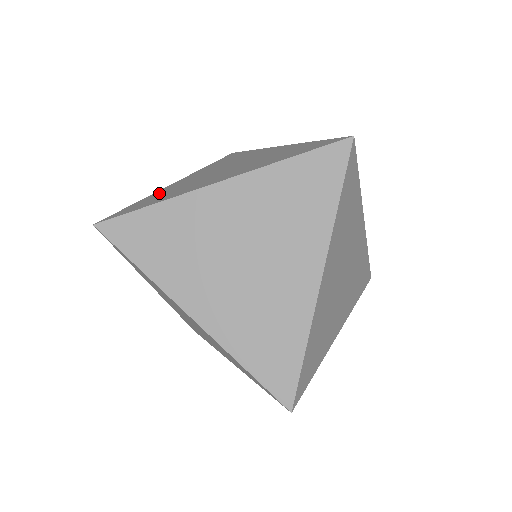
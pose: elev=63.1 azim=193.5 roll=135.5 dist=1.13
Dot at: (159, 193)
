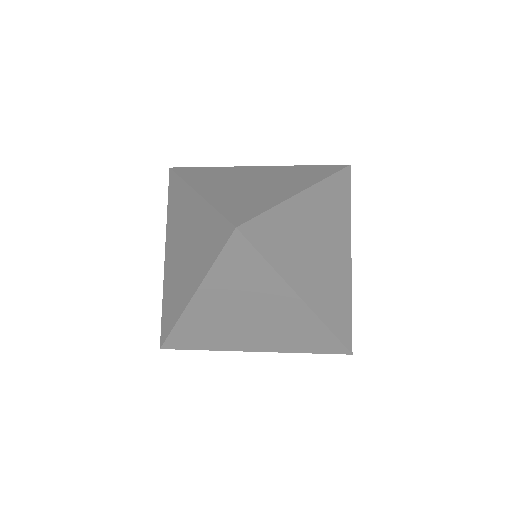
Dot at: (166, 290)
